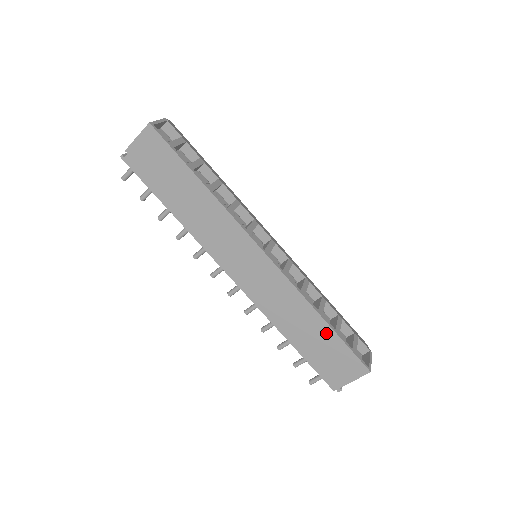
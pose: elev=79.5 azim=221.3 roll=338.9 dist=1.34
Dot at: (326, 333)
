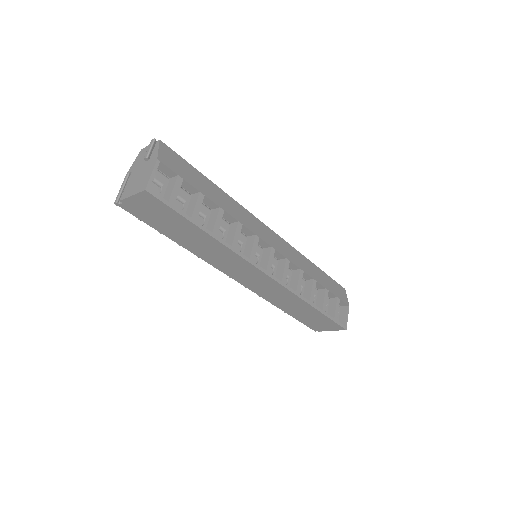
Dot at: (314, 312)
